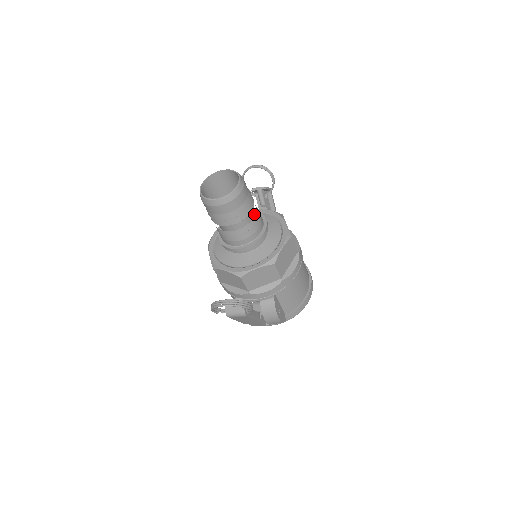
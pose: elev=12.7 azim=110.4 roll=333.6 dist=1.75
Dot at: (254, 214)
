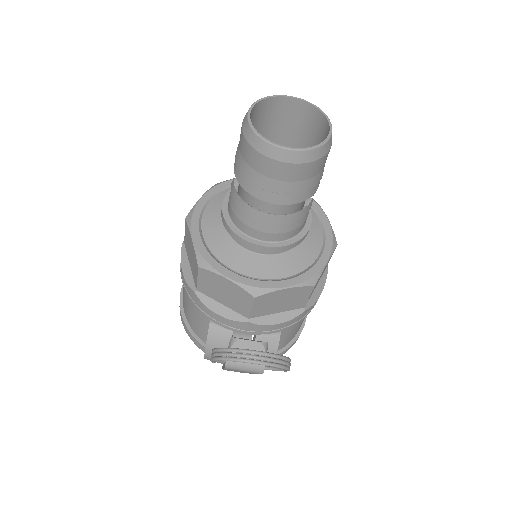
Dot at: occluded
